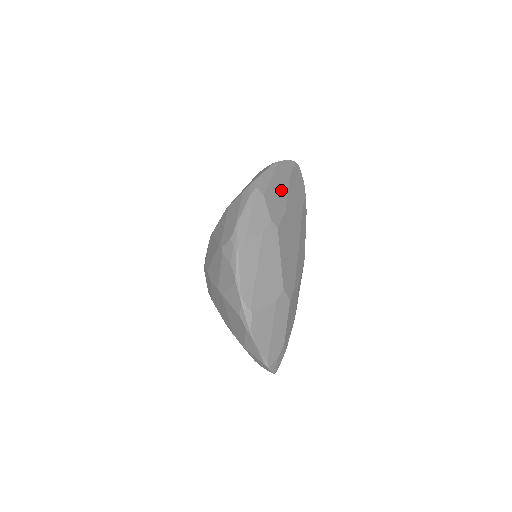
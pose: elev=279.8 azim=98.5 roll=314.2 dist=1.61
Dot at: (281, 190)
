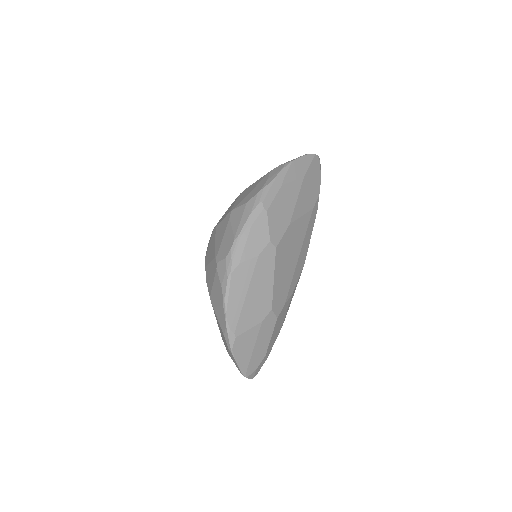
Dot at: (289, 199)
